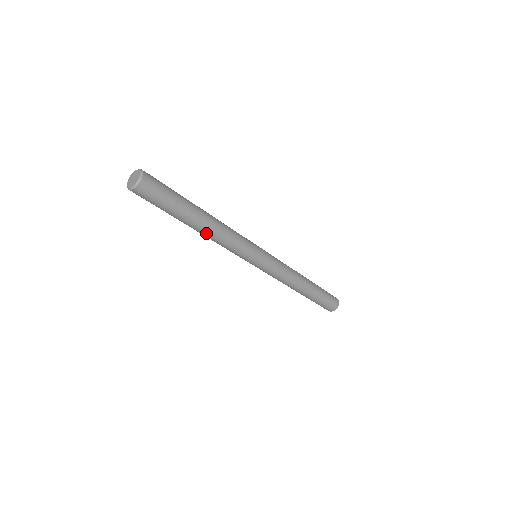
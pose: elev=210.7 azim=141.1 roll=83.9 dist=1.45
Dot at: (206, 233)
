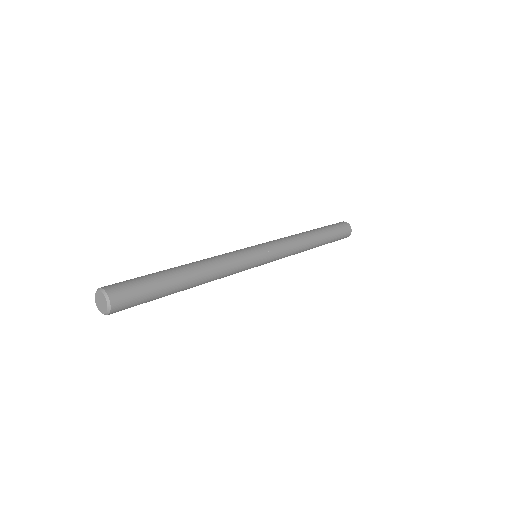
Dot at: occluded
